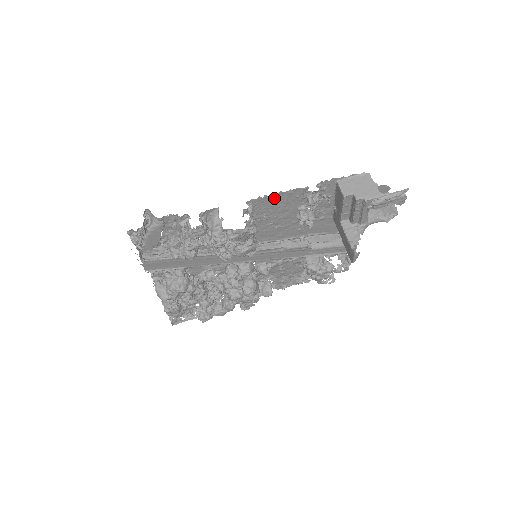
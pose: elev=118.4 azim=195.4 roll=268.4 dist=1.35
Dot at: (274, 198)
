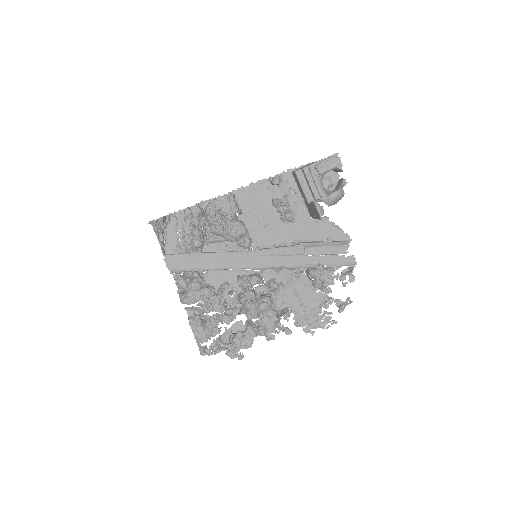
Dot at: (249, 190)
